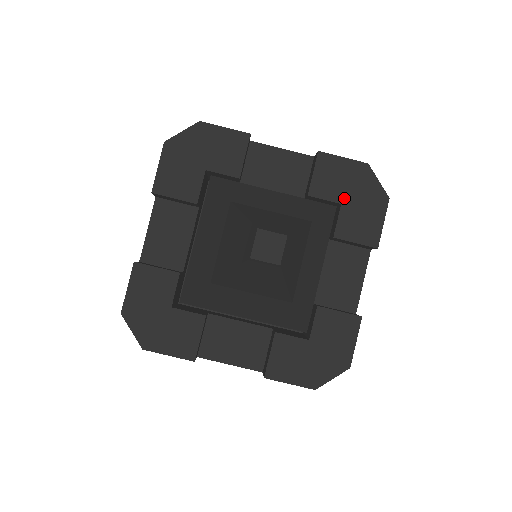
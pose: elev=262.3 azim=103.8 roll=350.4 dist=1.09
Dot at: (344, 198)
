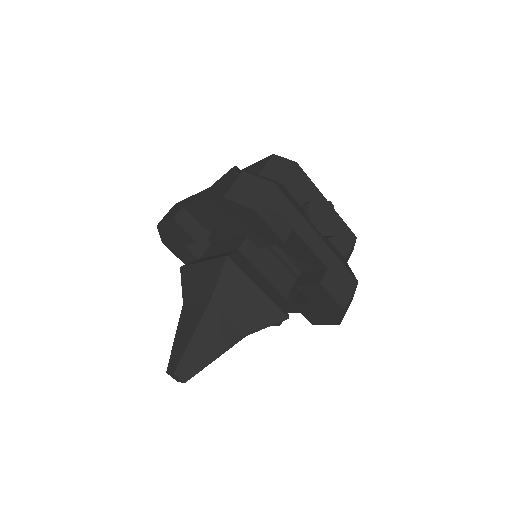
Dot at: (314, 304)
